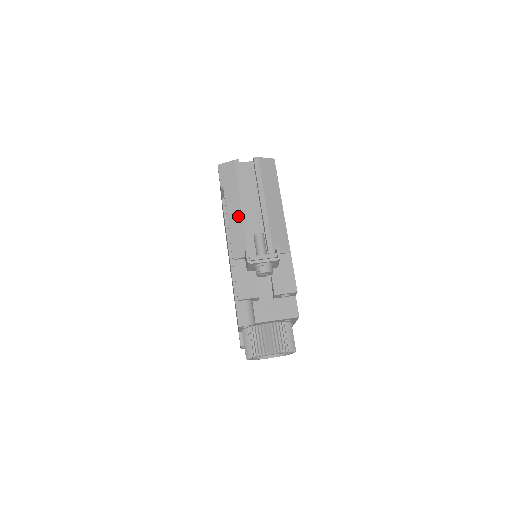
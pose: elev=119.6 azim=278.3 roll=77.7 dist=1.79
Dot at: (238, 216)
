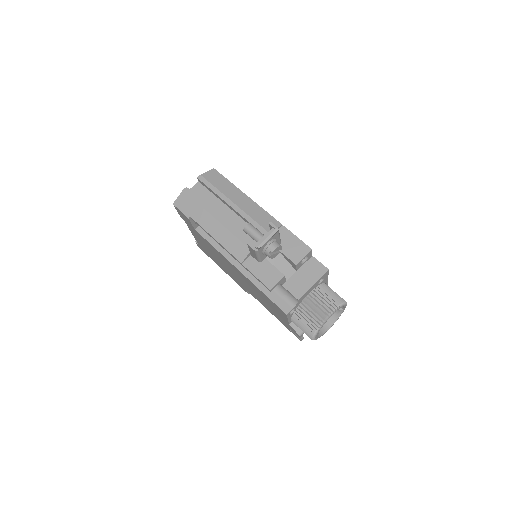
Dot at: (219, 228)
